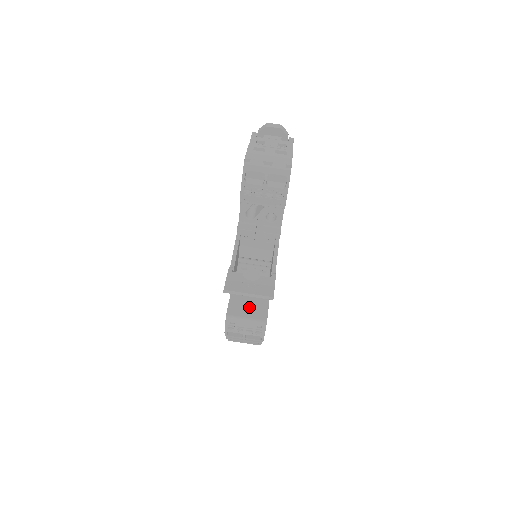
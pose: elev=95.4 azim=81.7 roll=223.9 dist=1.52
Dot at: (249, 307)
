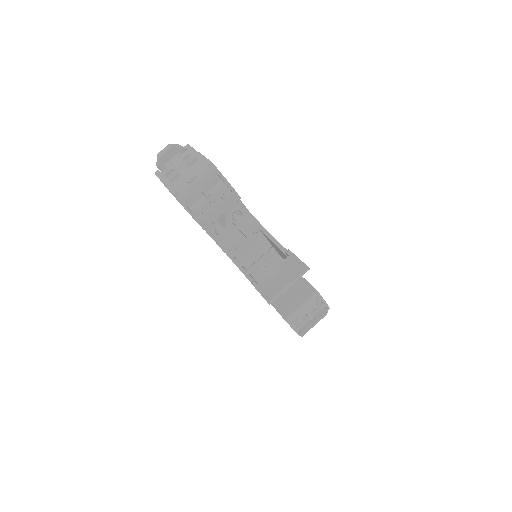
Dot at: (293, 296)
